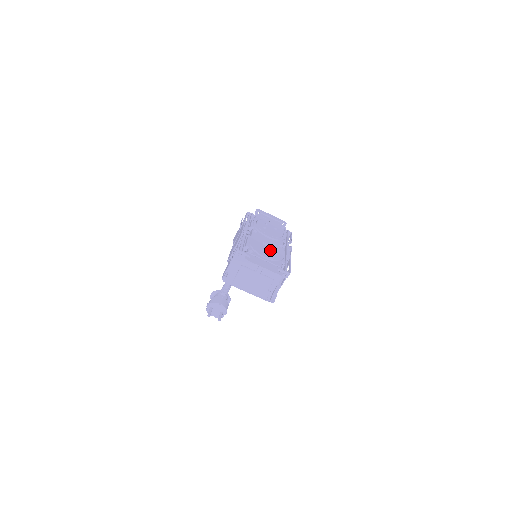
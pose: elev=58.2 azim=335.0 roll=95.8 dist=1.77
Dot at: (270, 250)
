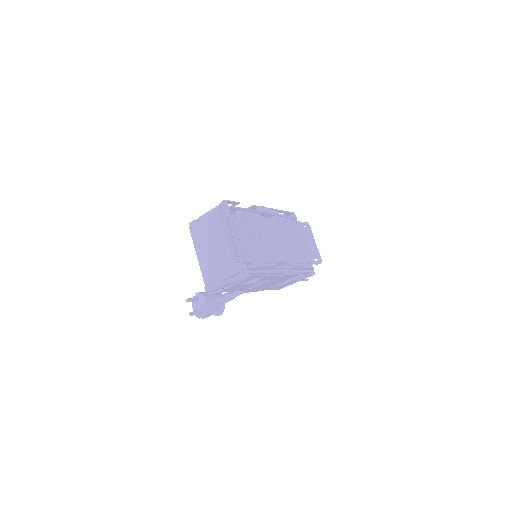
Dot at: (260, 241)
